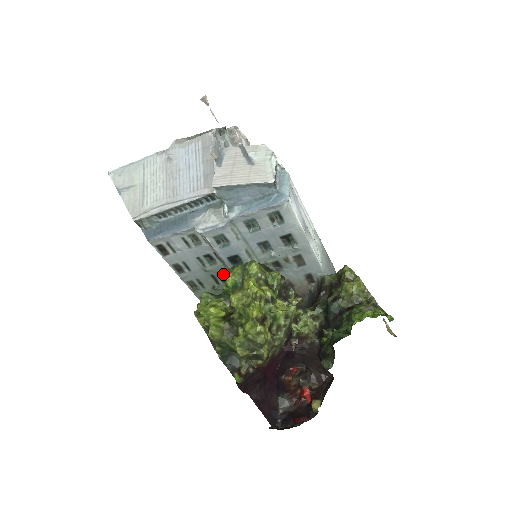
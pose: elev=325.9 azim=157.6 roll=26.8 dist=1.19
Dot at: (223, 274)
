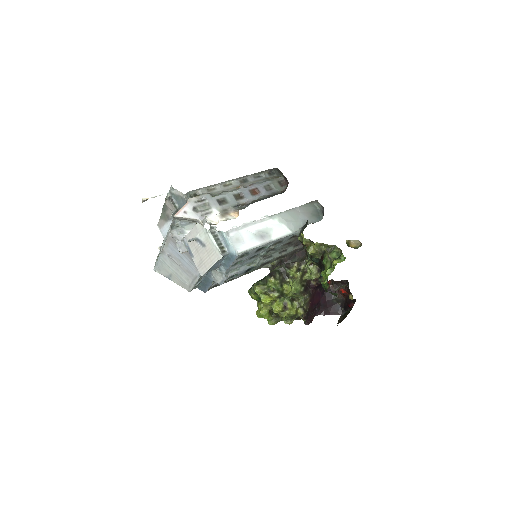
Dot at: occluded
